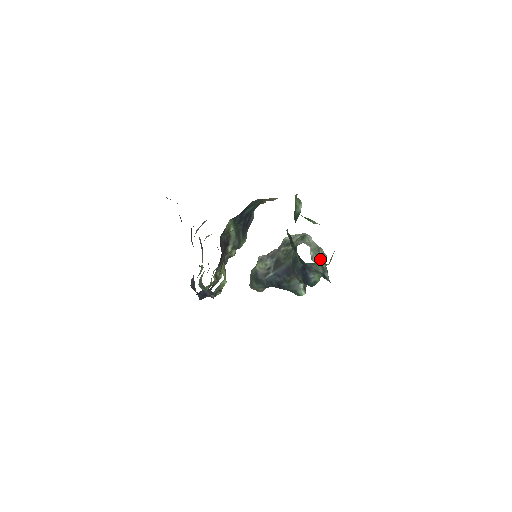
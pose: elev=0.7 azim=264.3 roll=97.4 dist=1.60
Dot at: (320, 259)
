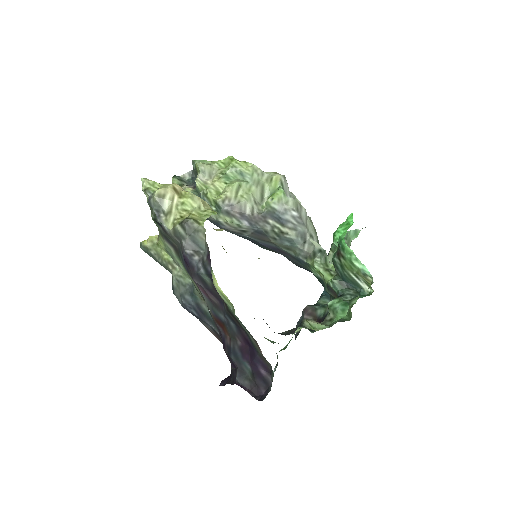
Dot at: occluded
